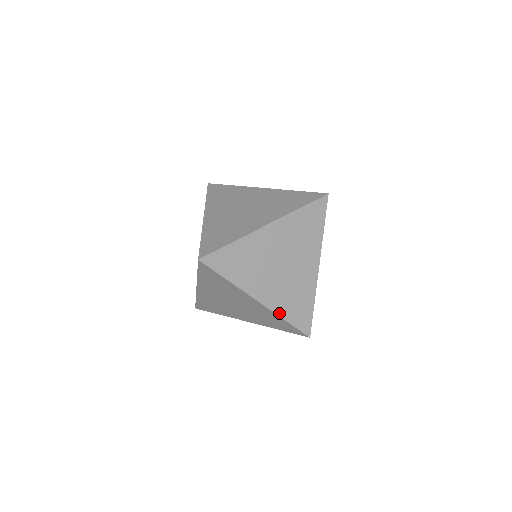
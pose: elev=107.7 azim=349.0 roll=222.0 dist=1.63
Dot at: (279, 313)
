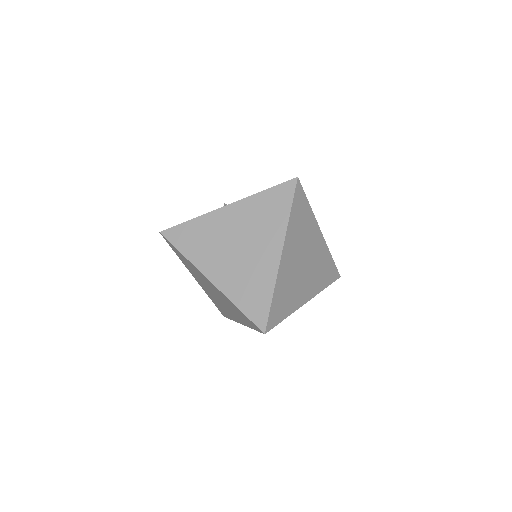
Dot at: (320, 290)
